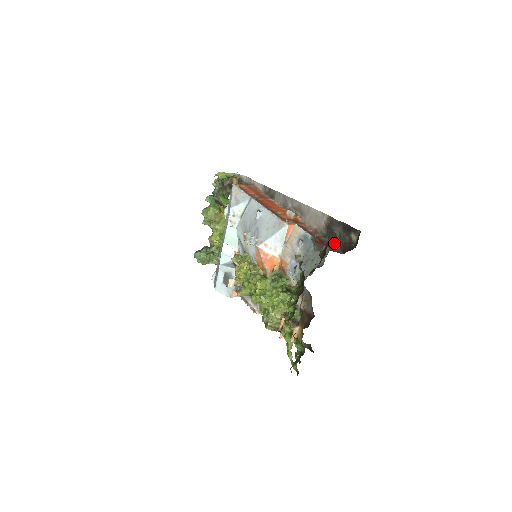
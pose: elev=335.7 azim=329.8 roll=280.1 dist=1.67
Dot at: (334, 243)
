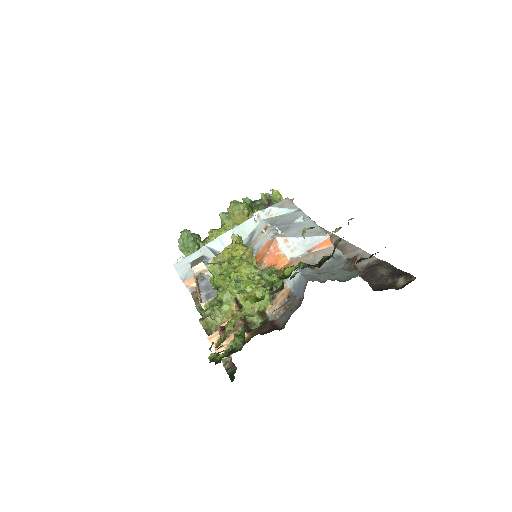
Dot at: (367, 280)
